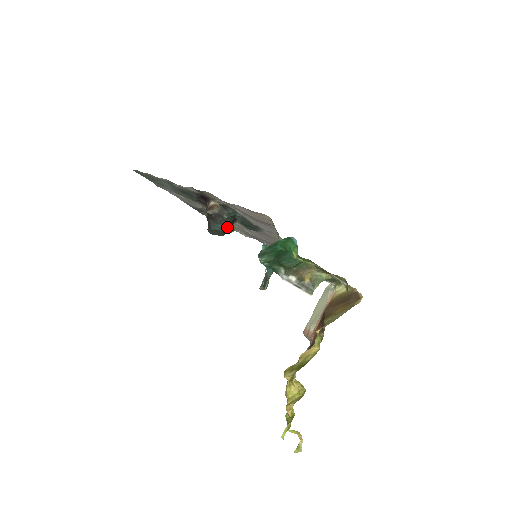
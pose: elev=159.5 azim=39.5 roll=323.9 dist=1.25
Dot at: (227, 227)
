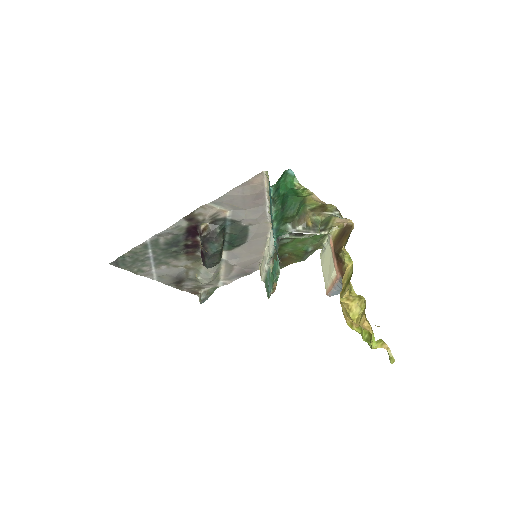
Dot at: (222, 244)
